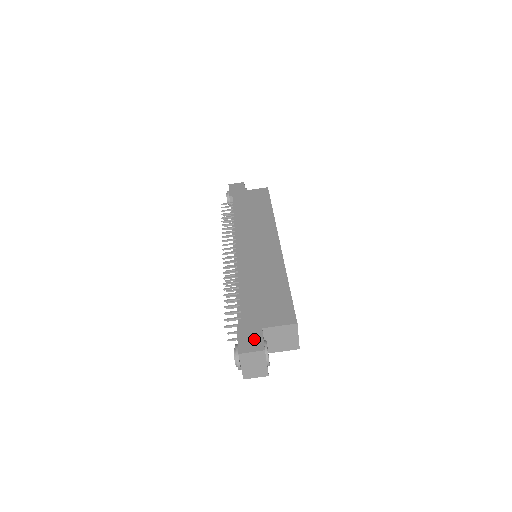
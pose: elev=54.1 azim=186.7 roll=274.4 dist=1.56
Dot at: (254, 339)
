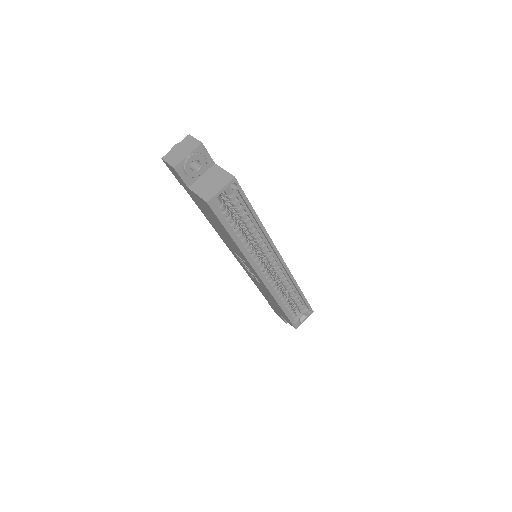
Dot at: occluded
